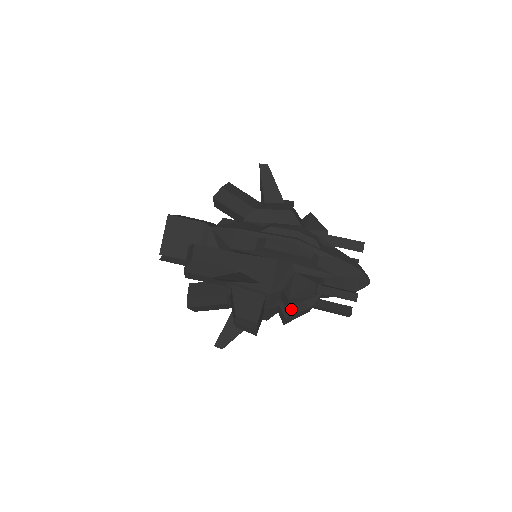
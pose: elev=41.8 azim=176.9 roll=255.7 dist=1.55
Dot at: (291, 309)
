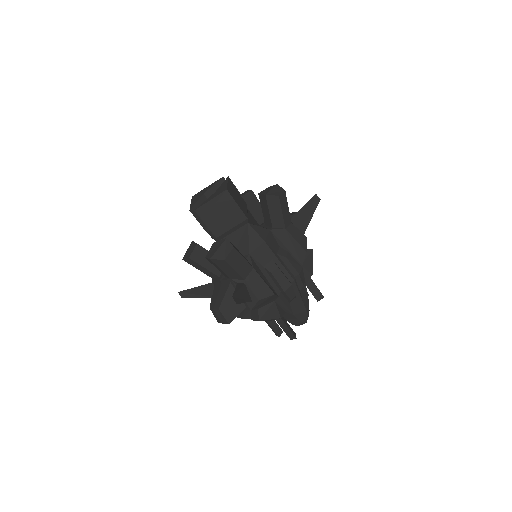
Dot at: (250, 314)
